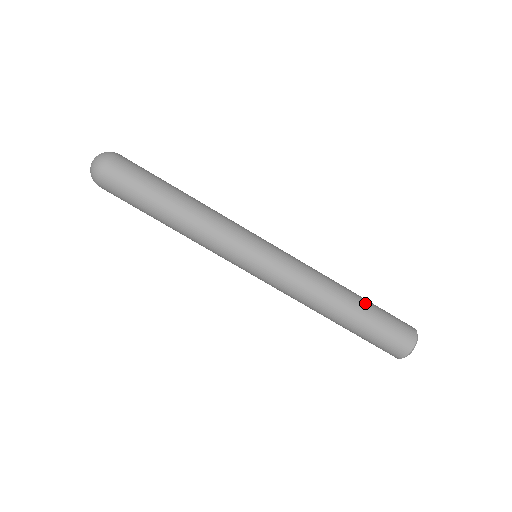
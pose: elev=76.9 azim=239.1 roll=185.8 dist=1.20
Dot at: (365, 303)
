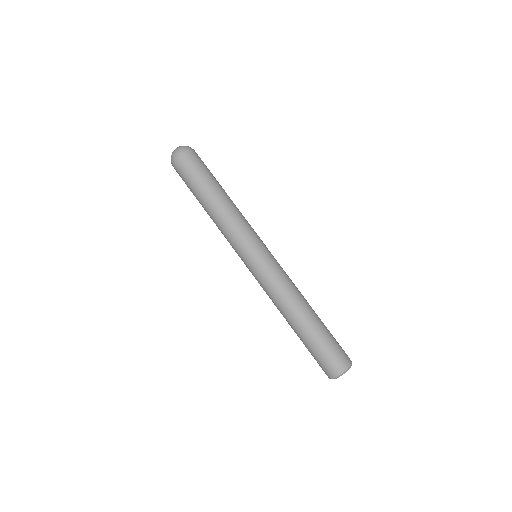
Dot at: (321, 321)
